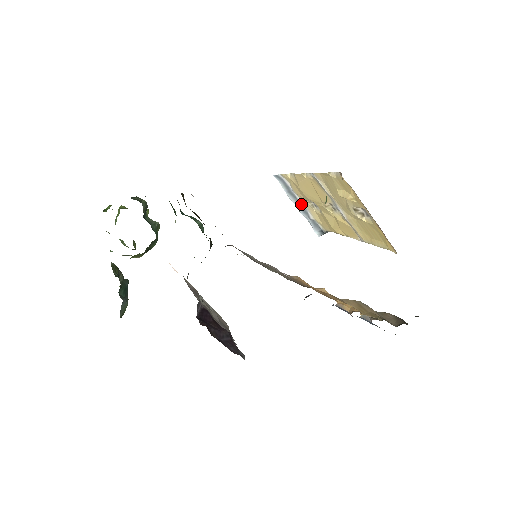
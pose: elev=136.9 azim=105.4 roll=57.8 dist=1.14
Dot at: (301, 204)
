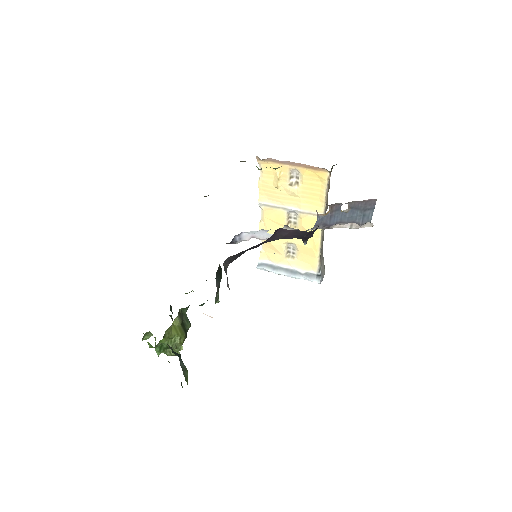
Dot at: (288, 269)
